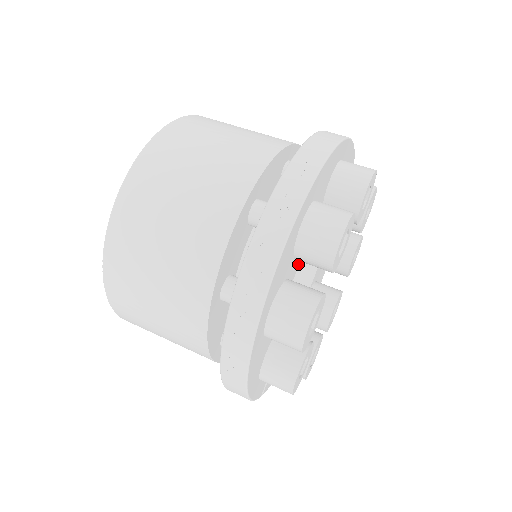
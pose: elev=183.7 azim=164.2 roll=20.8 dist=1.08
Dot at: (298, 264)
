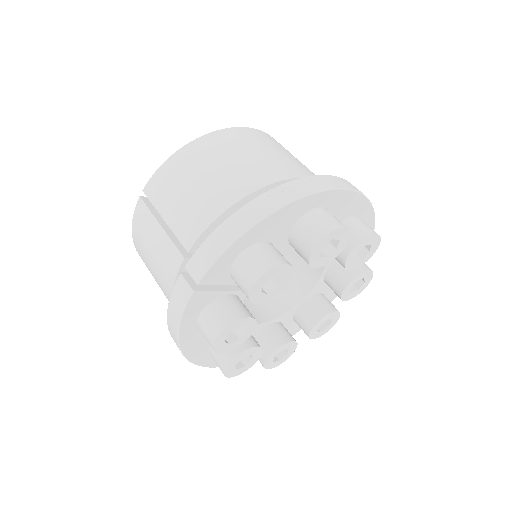
Dot at: occluded
